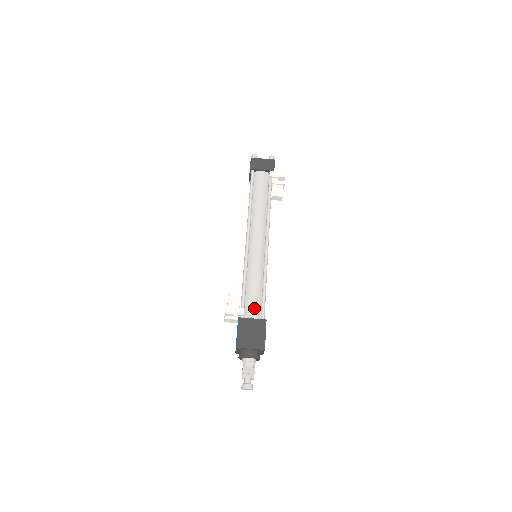
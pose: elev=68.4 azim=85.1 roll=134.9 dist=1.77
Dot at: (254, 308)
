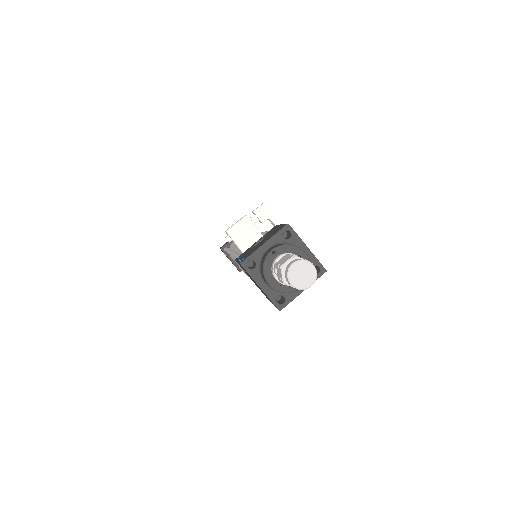
Dot at: occluded
